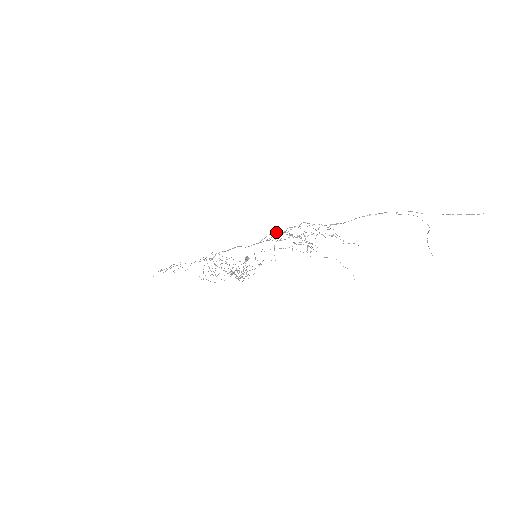
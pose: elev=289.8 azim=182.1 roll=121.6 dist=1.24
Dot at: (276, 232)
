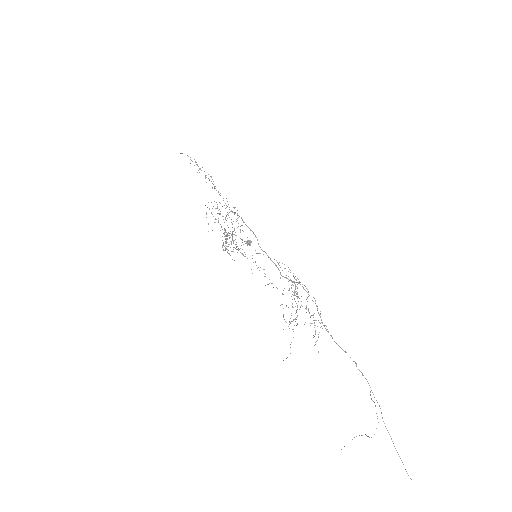
Dot at: occluded
